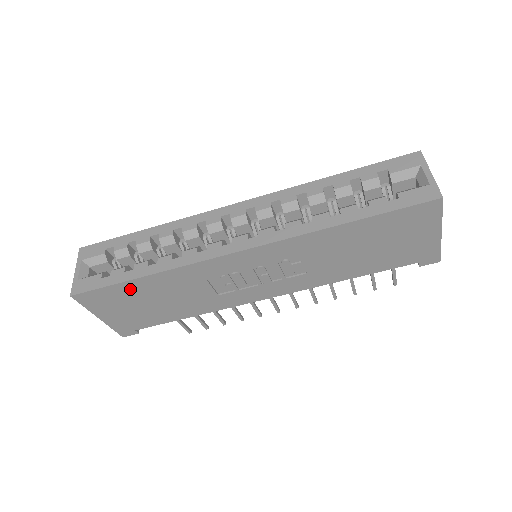
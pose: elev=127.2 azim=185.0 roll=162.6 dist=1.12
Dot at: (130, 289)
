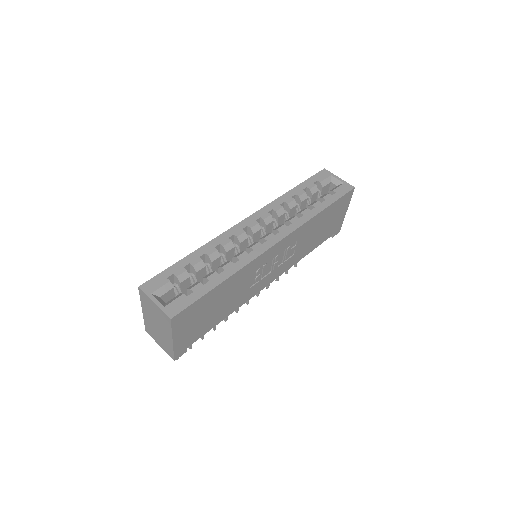
Dot at: (209, 298)
